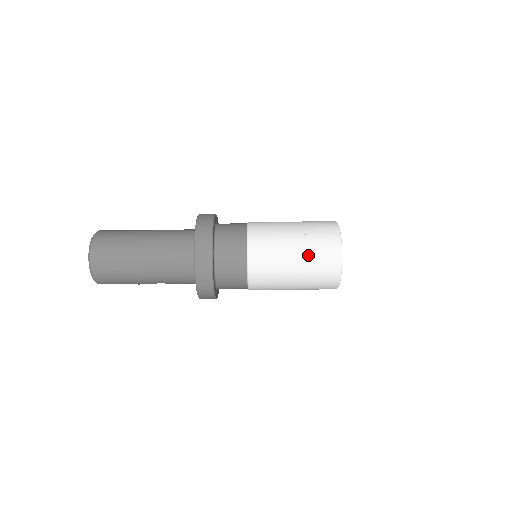
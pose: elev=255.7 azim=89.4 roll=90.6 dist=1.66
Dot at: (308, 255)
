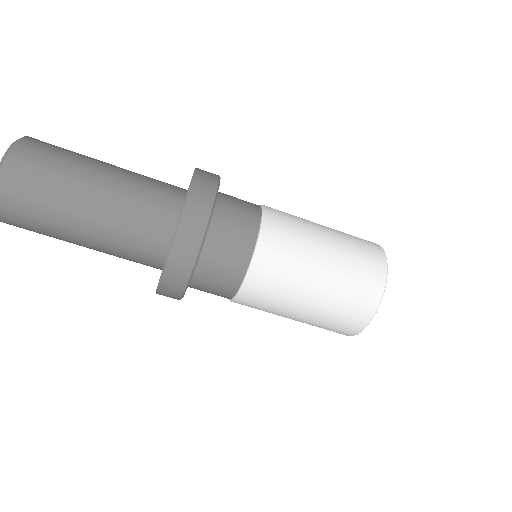
Dot at: (328, 307)
